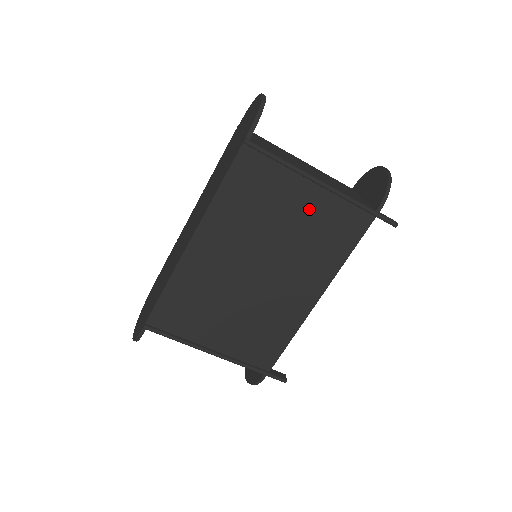
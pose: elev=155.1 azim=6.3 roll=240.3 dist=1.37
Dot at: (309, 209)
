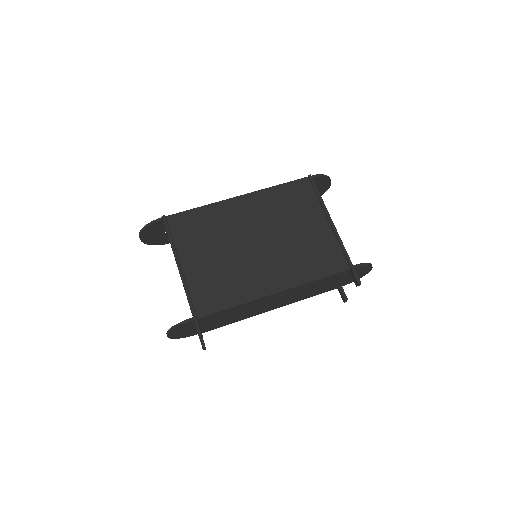
Dot at: (315, 233)
